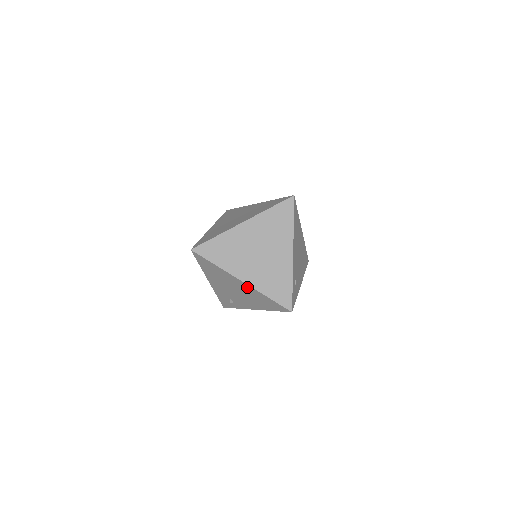
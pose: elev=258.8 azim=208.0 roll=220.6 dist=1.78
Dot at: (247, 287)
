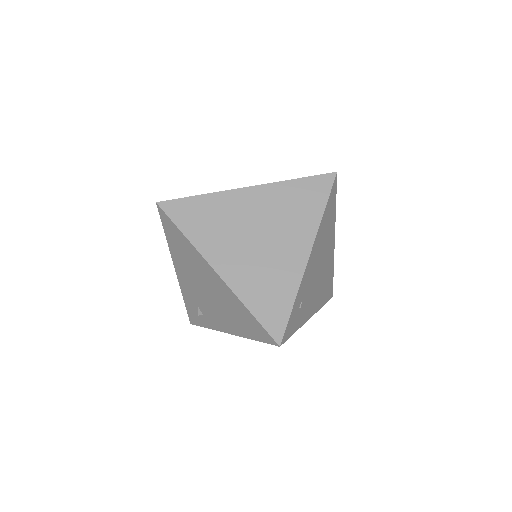
Dot at: (222, 285)
